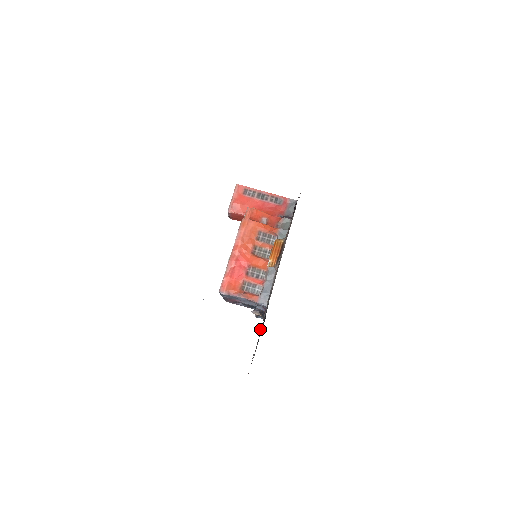
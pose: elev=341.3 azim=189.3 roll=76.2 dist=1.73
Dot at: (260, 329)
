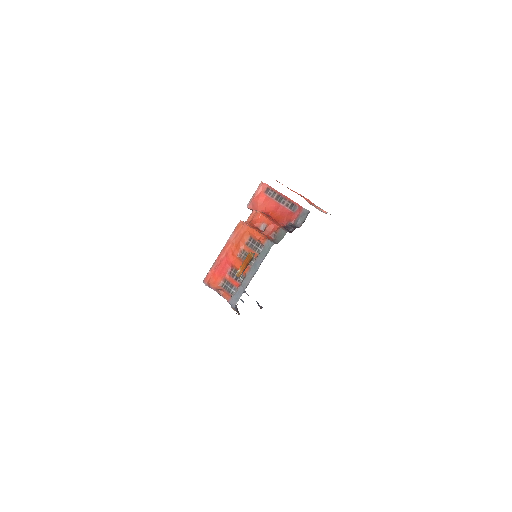
Dot at: occluded
